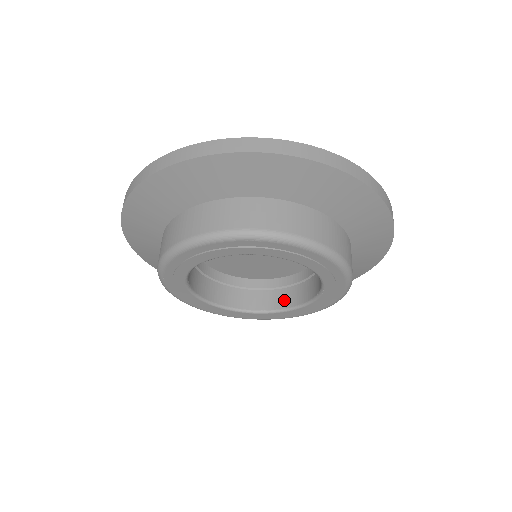
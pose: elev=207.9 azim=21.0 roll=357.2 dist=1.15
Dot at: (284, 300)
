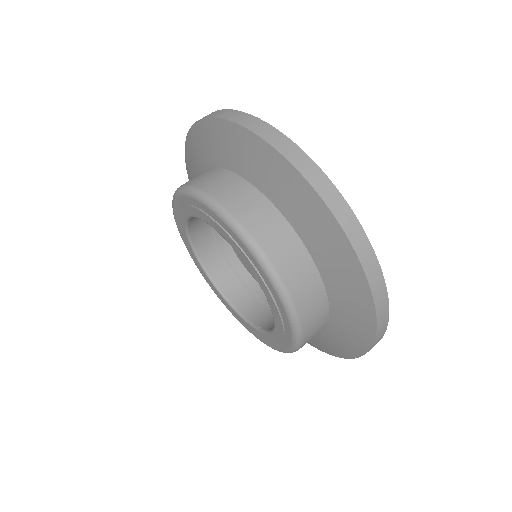
Dot at: occluded
